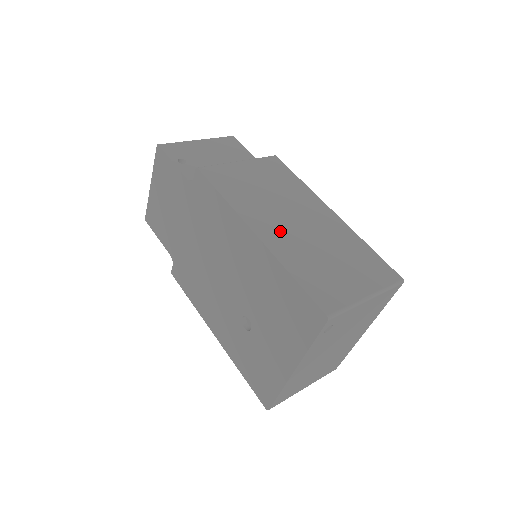
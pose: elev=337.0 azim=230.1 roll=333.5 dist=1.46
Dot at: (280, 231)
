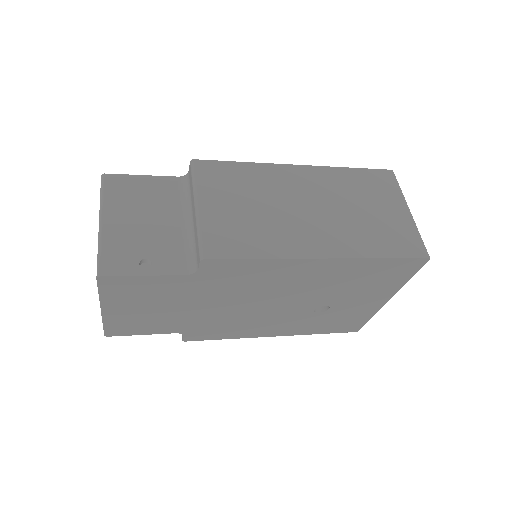
Dot at: (324, 233)
